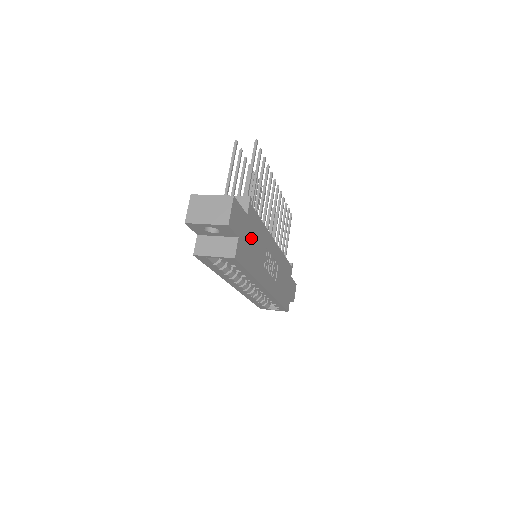
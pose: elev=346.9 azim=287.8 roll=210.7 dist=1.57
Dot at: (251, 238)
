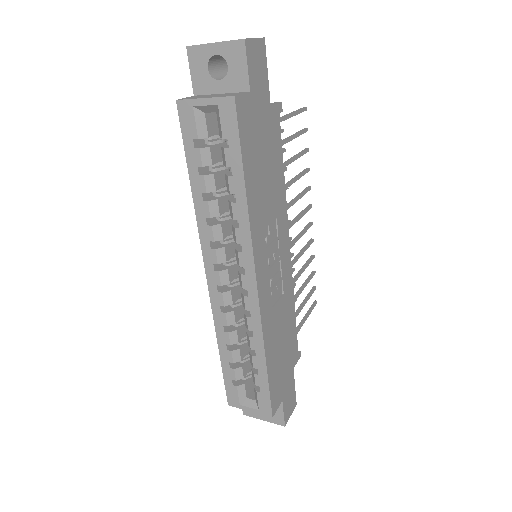
Dot at: (264, 146)
